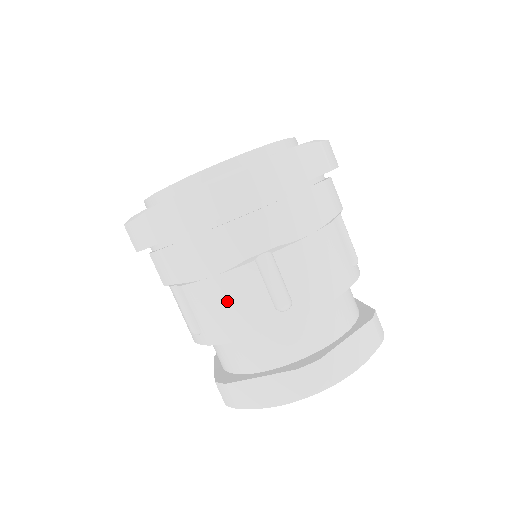
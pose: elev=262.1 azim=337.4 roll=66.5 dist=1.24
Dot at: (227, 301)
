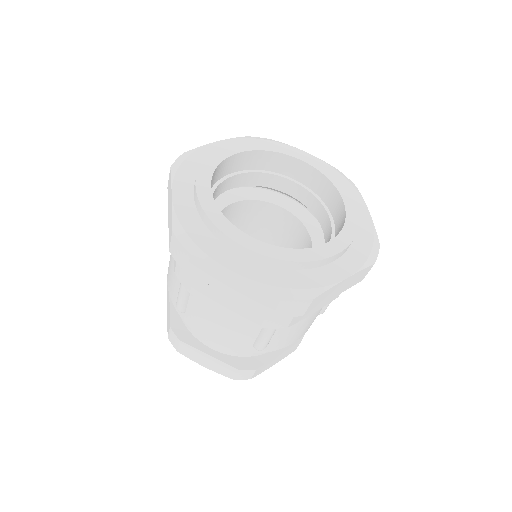
Dot at: (223, 327)
